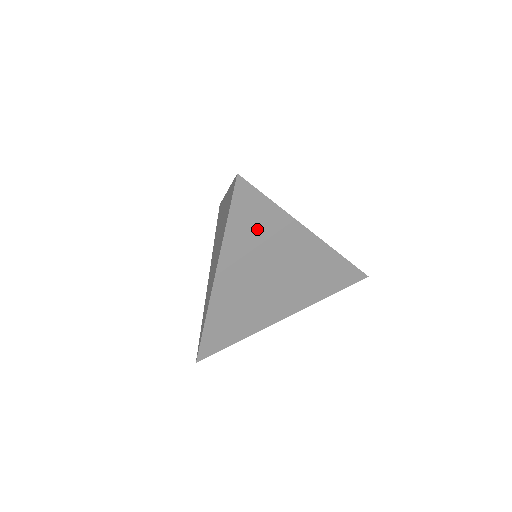
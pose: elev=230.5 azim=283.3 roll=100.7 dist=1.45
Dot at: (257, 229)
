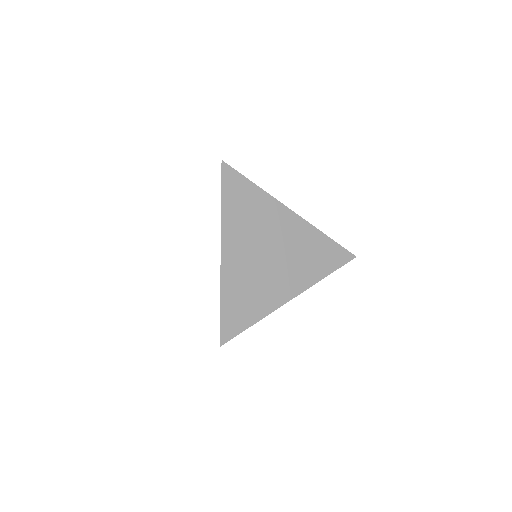
Dot at: occluded
